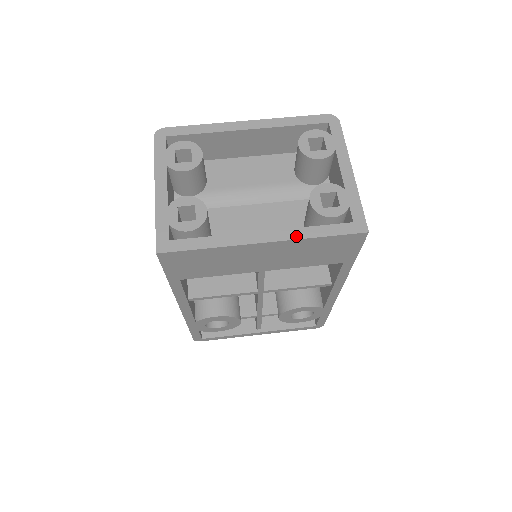
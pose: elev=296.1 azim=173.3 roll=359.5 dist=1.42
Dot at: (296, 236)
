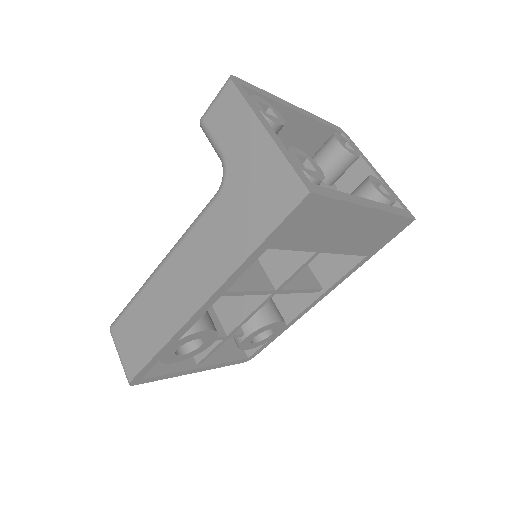
Dot at: (386, 209)
